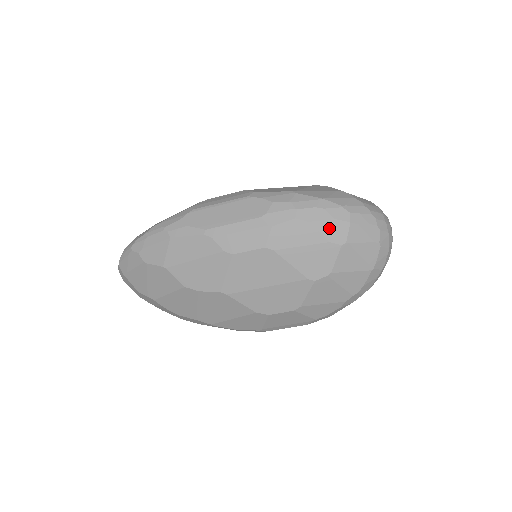
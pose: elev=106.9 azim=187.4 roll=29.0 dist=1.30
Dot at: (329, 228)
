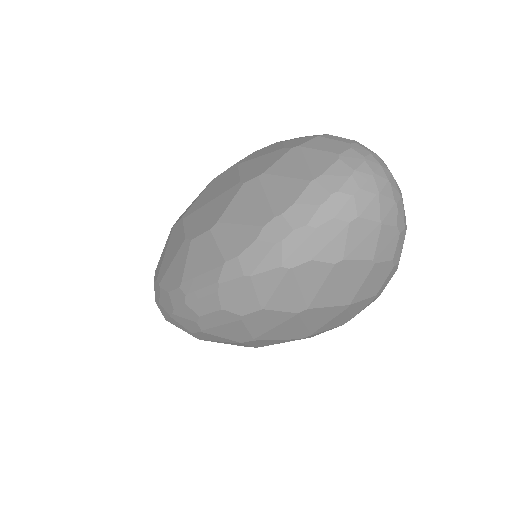
Dot at: (295, 141)
